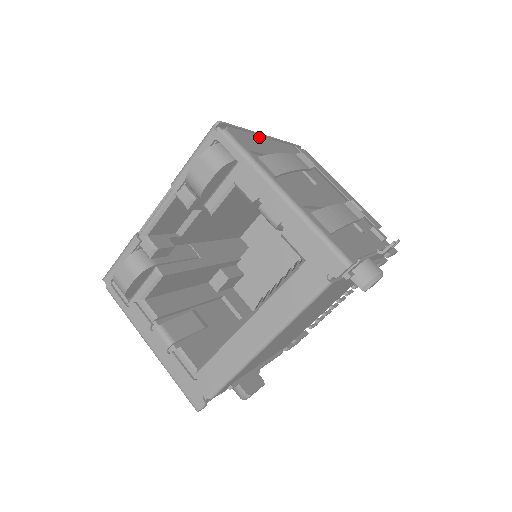
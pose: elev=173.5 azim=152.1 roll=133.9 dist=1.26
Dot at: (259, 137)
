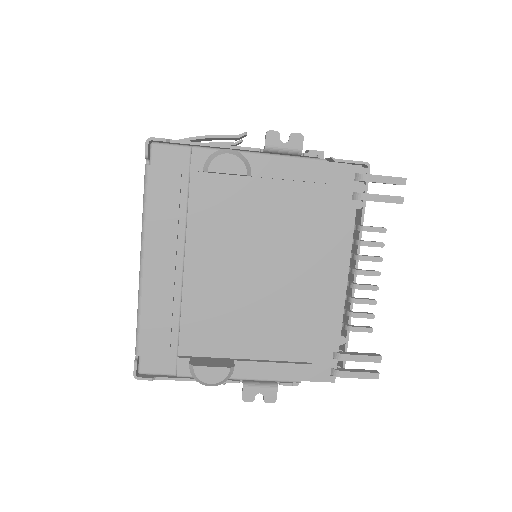
Dot at: occluded
